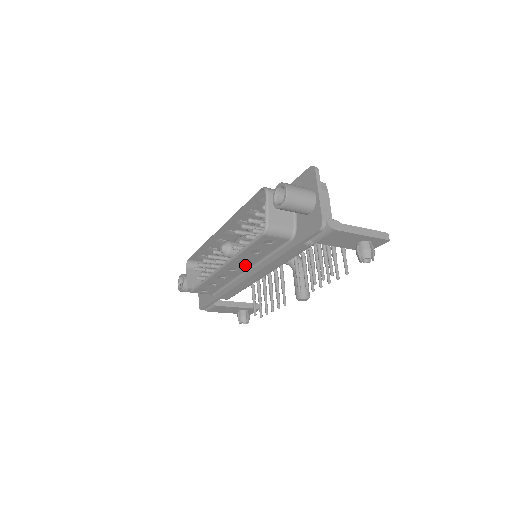
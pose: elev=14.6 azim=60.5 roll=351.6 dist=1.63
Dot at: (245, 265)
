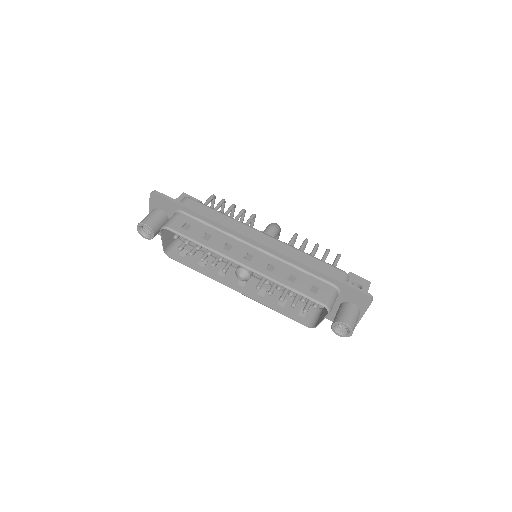
Dot at: (256, 285)
